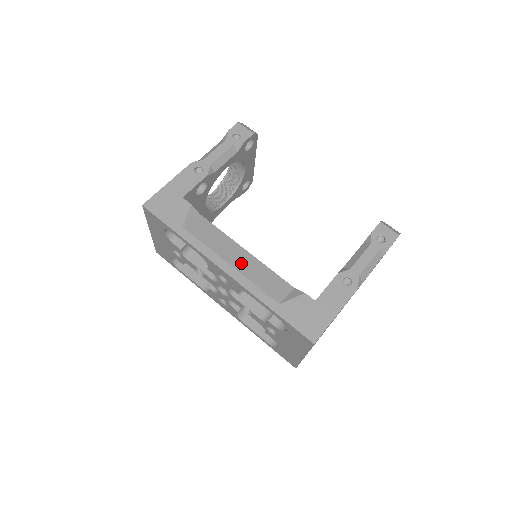
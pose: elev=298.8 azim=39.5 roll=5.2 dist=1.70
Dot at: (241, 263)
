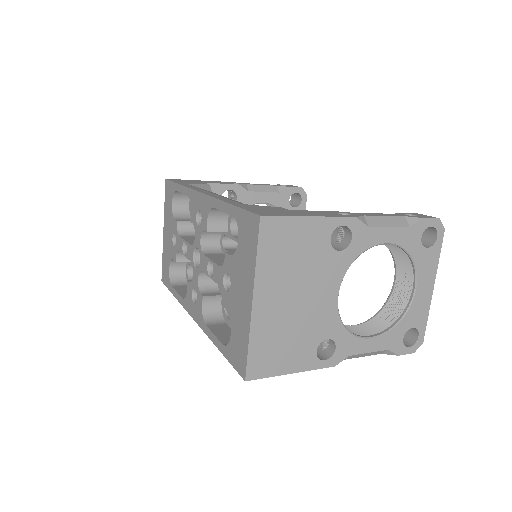
Dot at: occluded
